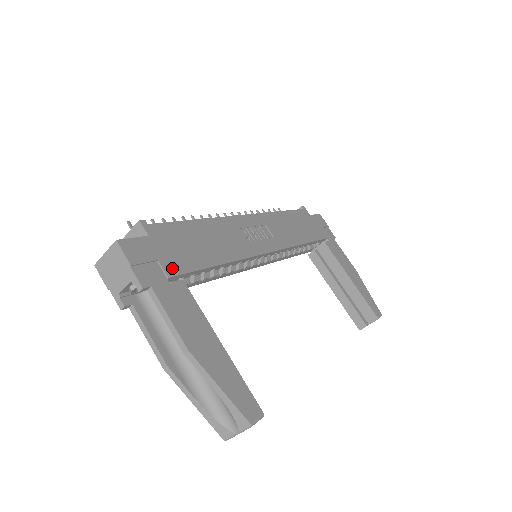
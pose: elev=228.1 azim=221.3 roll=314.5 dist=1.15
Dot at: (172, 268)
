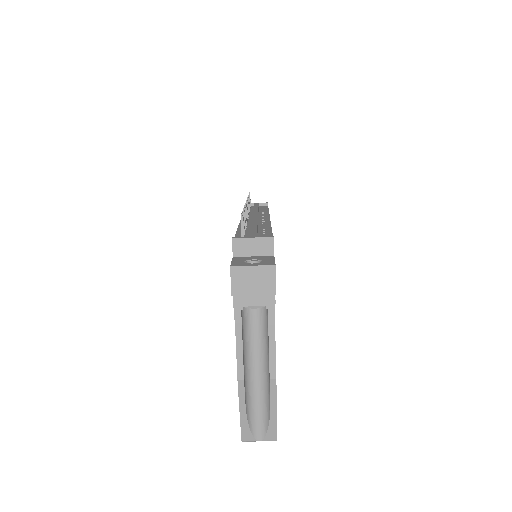
Dot at: occluded
